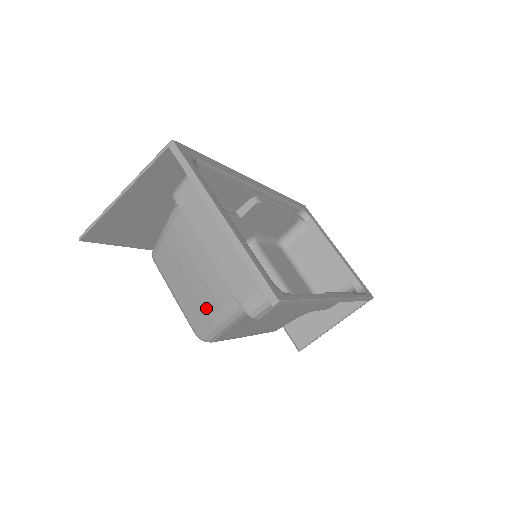
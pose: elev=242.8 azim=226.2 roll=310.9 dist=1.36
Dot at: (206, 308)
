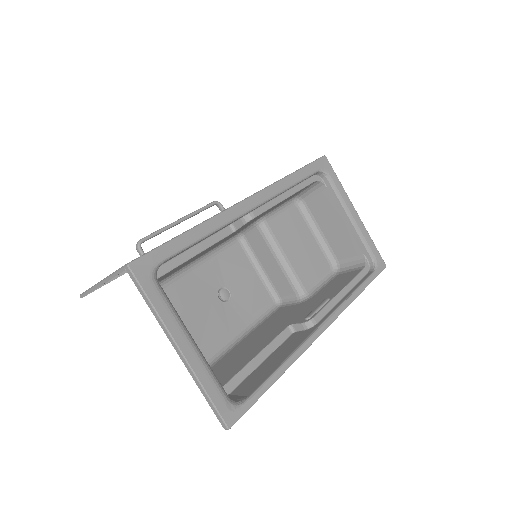
Dot at: occluded
